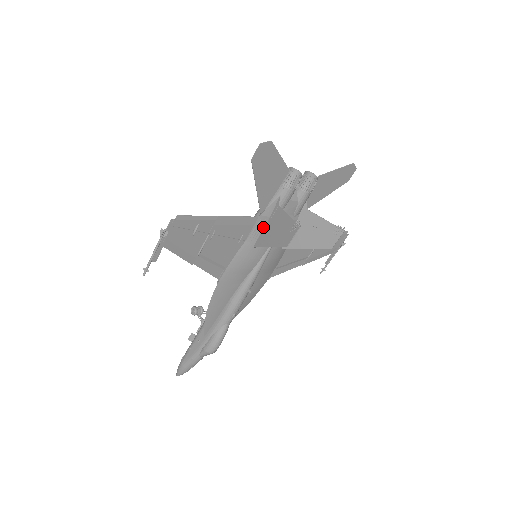
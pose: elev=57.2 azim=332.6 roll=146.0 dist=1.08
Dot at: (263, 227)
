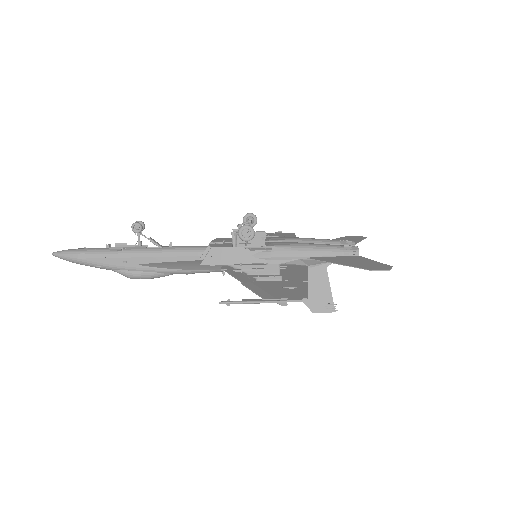
Dot at: occluded
